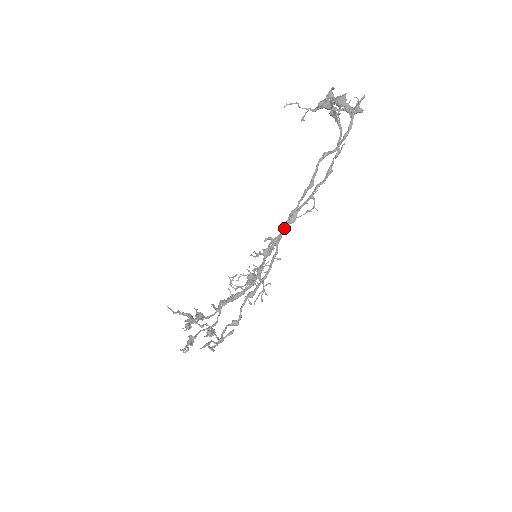
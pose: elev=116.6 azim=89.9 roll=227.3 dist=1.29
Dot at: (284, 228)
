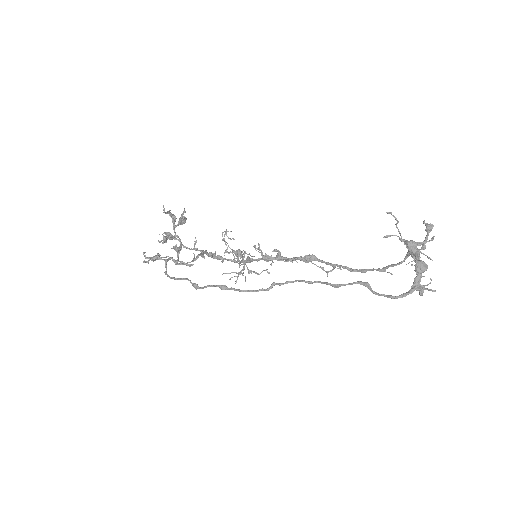
Dot at: (289, 282)
